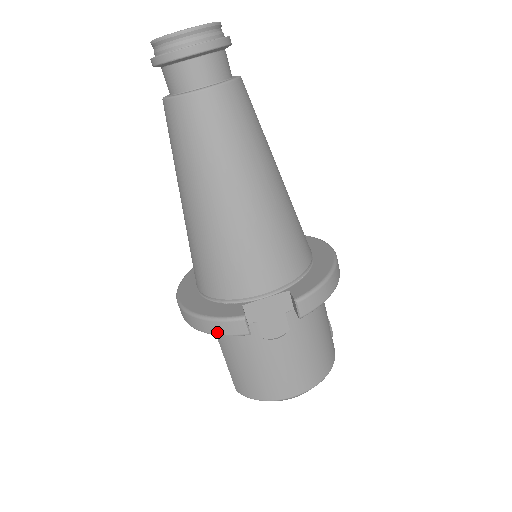
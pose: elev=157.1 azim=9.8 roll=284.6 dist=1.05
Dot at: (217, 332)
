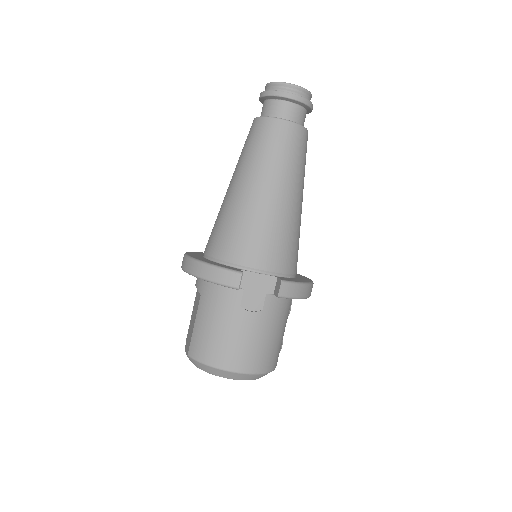
Dot at: (214, 279)
